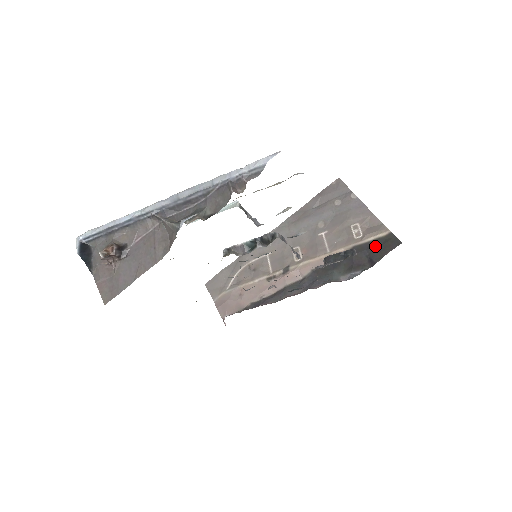
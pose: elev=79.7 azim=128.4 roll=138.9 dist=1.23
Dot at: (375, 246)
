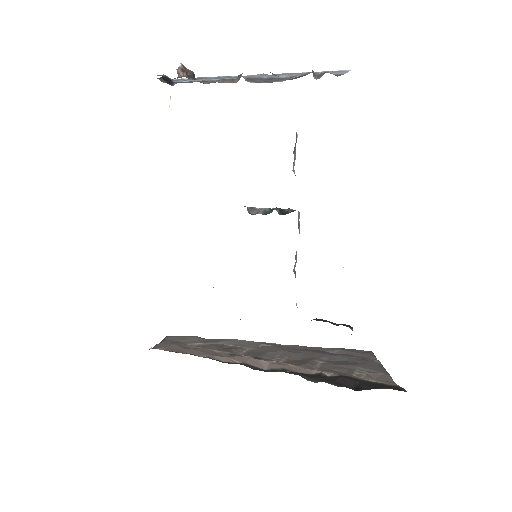
Dot at: (372, 382)
